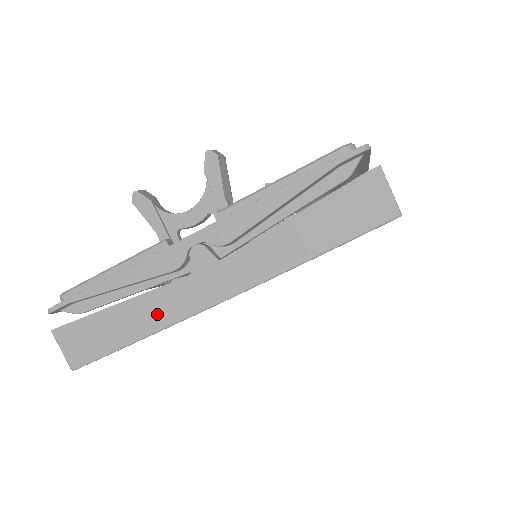
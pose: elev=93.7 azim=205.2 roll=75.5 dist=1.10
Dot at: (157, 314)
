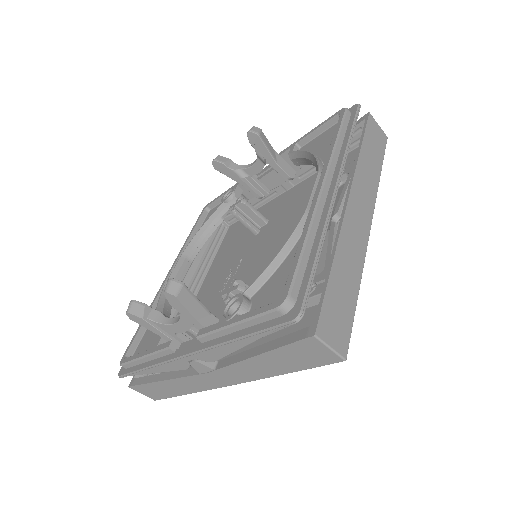
Dot at: (189, 387)
